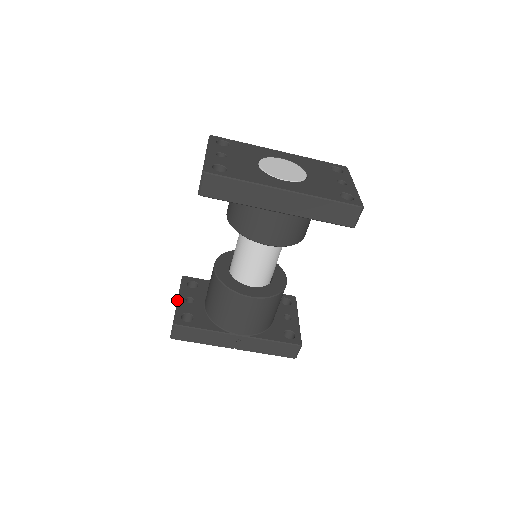
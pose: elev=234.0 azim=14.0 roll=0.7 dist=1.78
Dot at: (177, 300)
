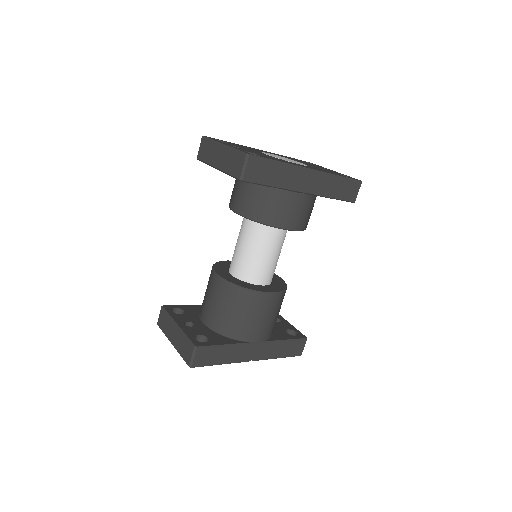
Dot at: (178, 326)
